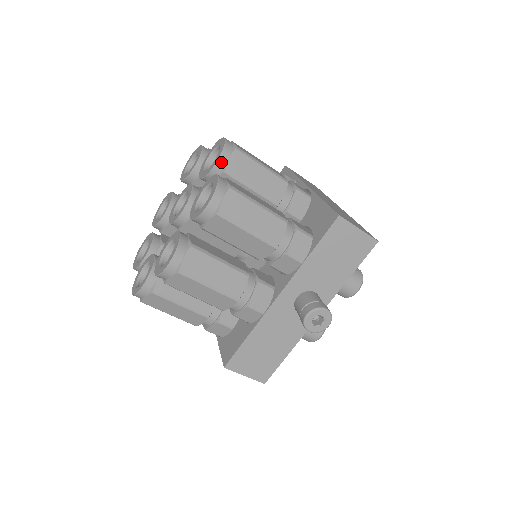
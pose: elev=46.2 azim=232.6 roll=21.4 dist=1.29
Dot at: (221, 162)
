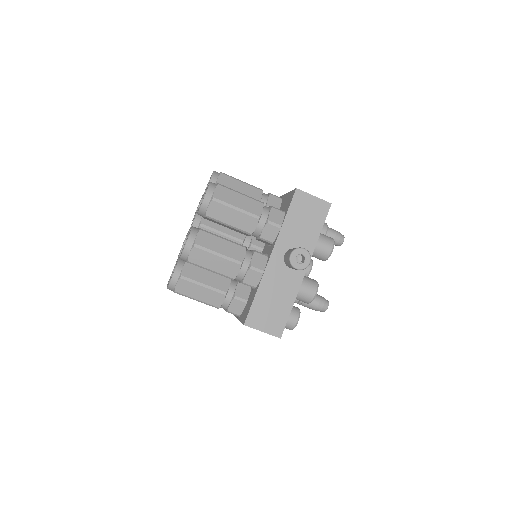
Dot at: (212, 181)
